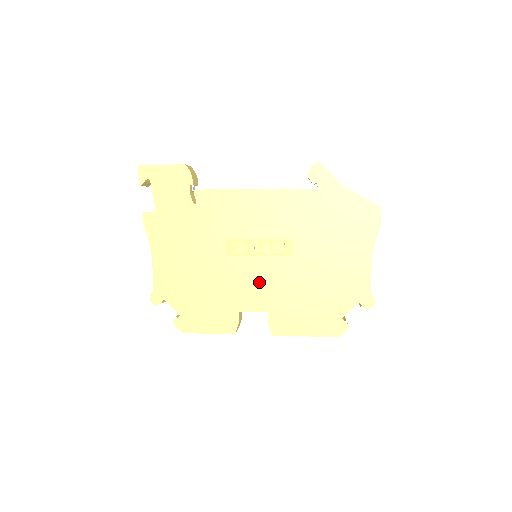
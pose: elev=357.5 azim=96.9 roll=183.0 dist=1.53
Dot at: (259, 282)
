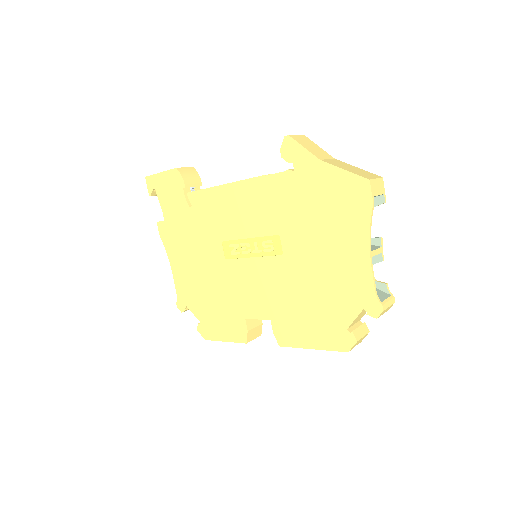
Dot at: (257, 286)
